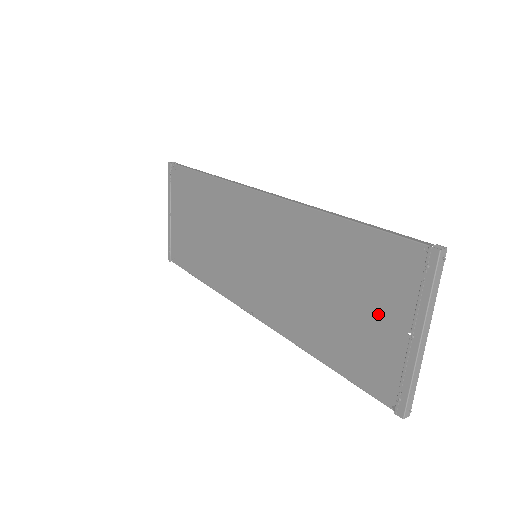
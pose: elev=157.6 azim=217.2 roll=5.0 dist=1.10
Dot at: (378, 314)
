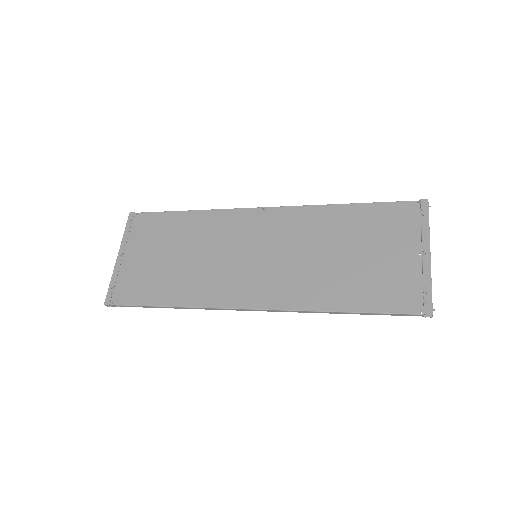
Dot at: (392, 252)
